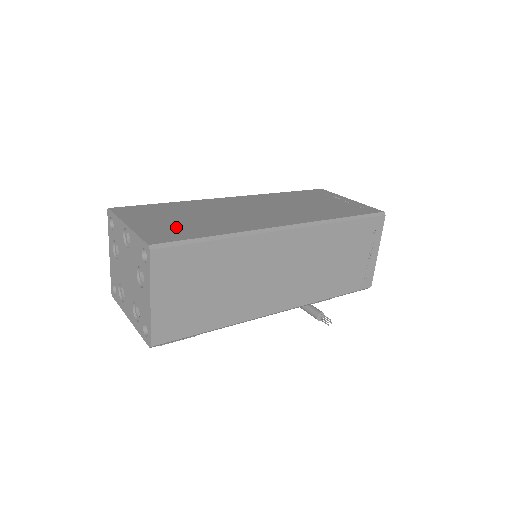
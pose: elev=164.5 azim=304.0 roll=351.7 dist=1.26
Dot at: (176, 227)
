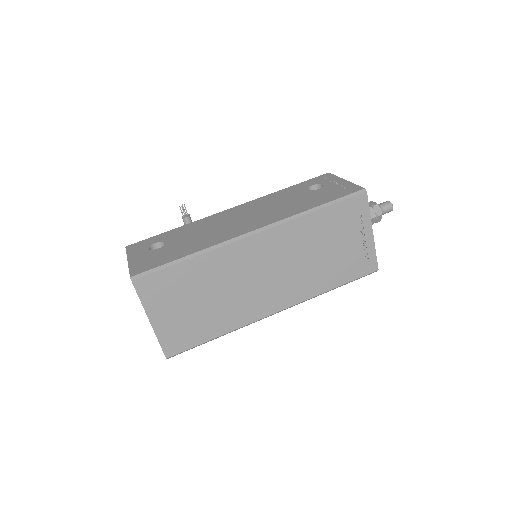
Dot at: (189, 324)
